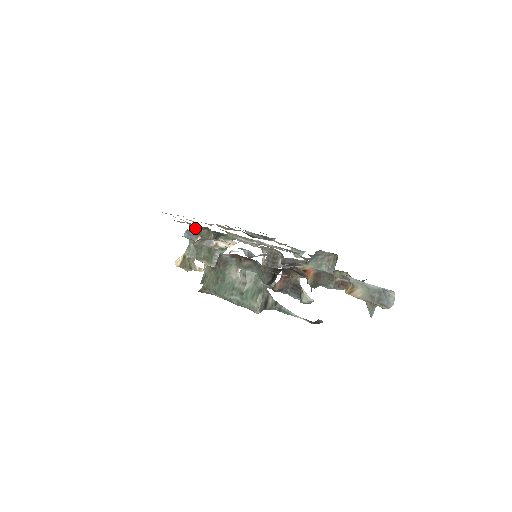
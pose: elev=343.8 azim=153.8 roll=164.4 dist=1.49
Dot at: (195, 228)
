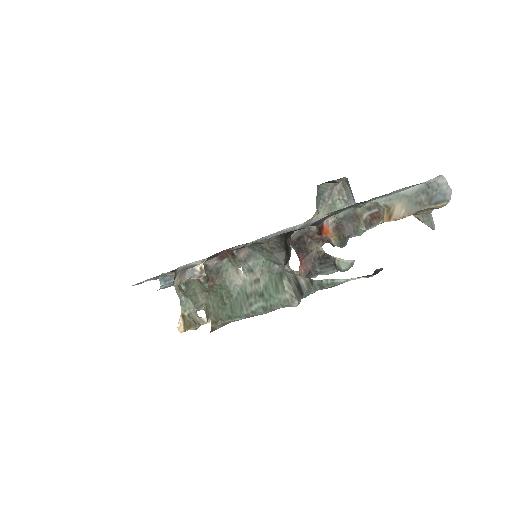
Dot at: occluded
